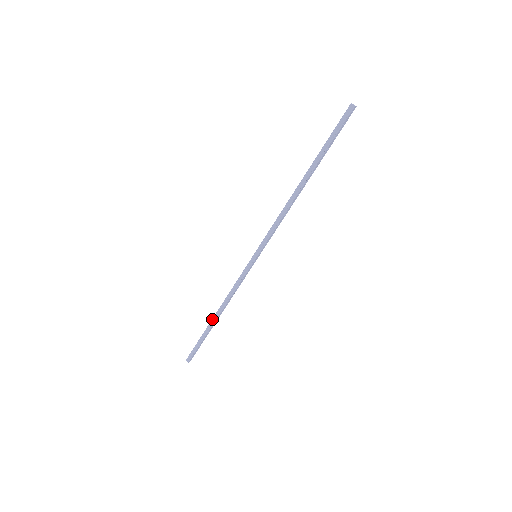
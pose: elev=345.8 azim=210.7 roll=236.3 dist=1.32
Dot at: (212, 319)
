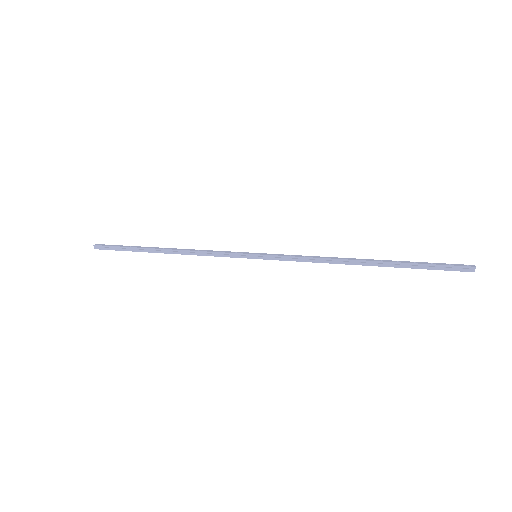
Dot at: (158, 249)
